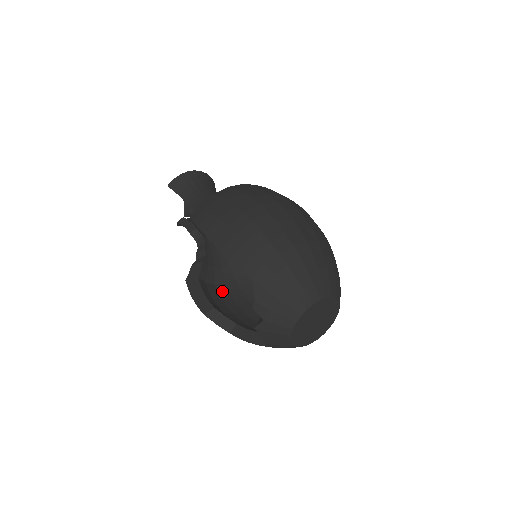
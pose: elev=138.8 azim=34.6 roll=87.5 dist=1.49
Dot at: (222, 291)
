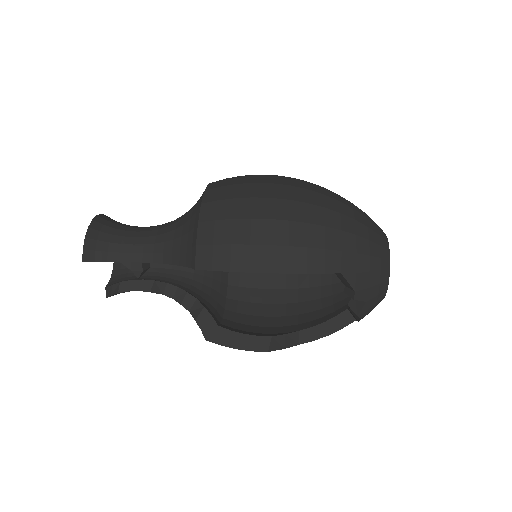
Dot at: (234, 318)
